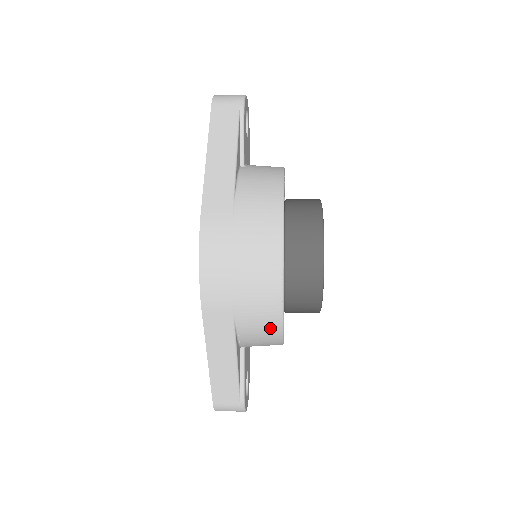
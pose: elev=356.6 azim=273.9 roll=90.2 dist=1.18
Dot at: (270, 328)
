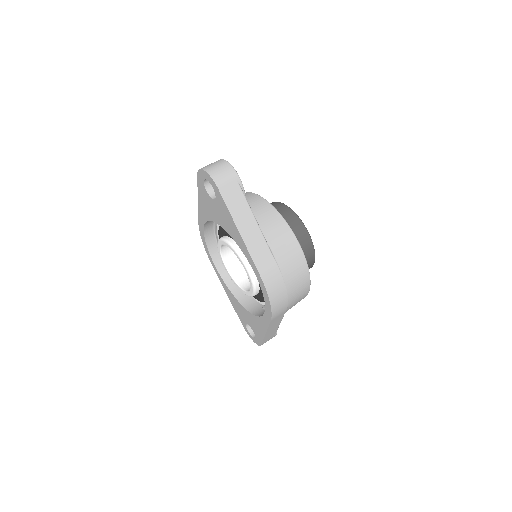
Dot at: occluded
